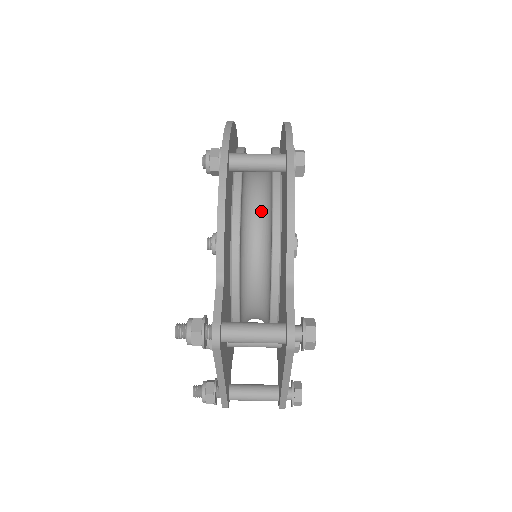
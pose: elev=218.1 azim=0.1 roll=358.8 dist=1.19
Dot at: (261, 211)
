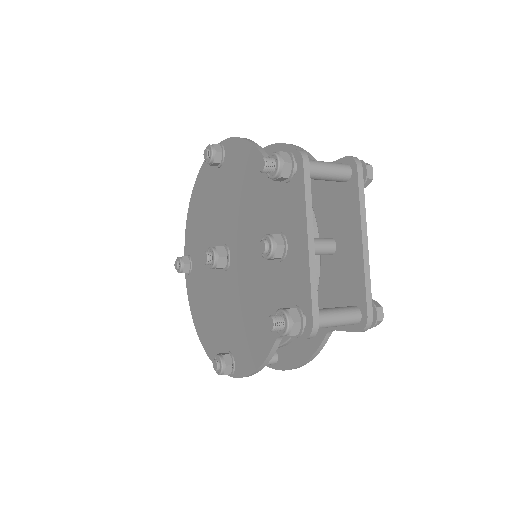
Dot at: occluded
